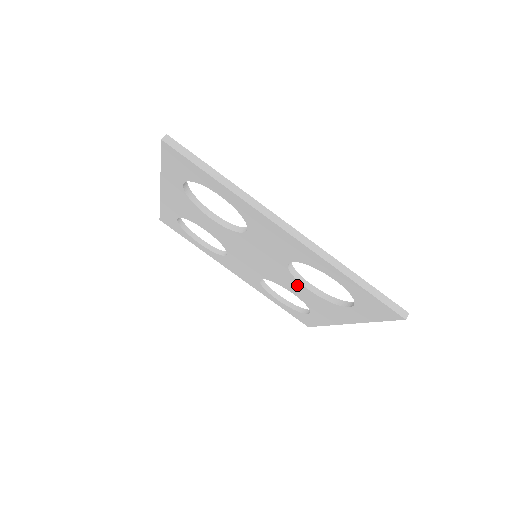
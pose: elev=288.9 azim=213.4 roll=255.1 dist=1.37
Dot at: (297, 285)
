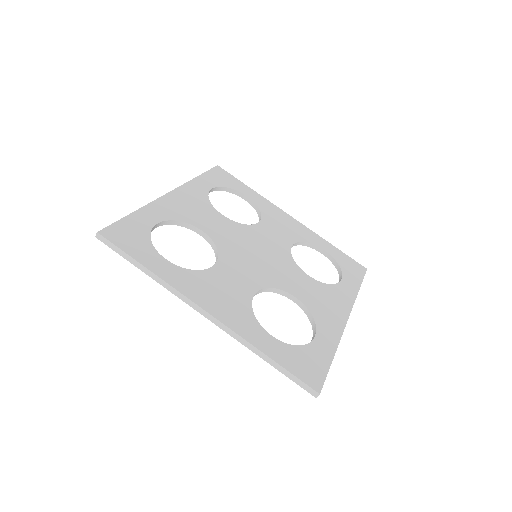
Dot at: occluded
